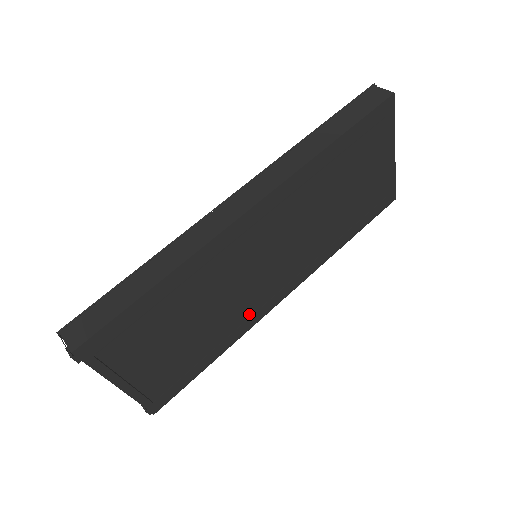
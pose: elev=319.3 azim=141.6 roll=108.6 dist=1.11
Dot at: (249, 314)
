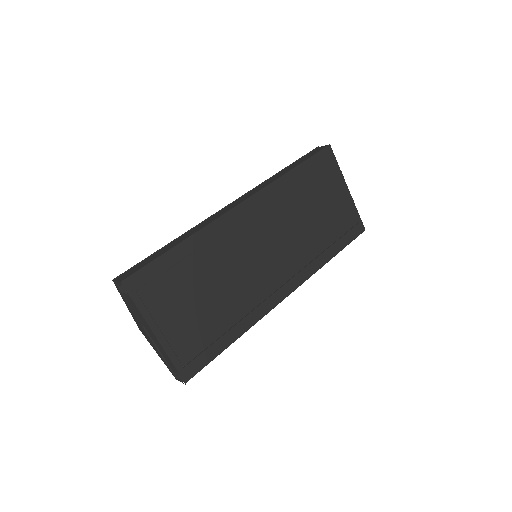
Dot at: (257, 302)
